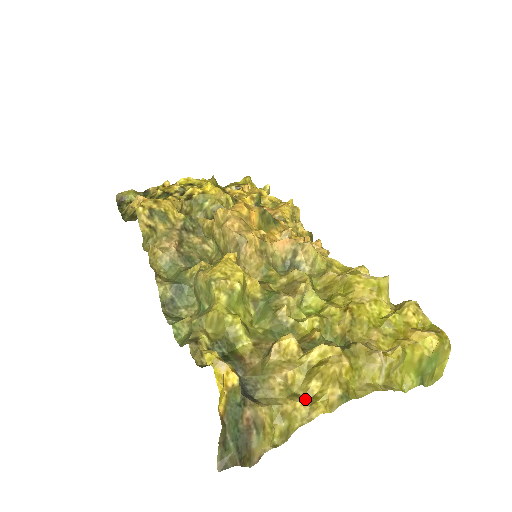
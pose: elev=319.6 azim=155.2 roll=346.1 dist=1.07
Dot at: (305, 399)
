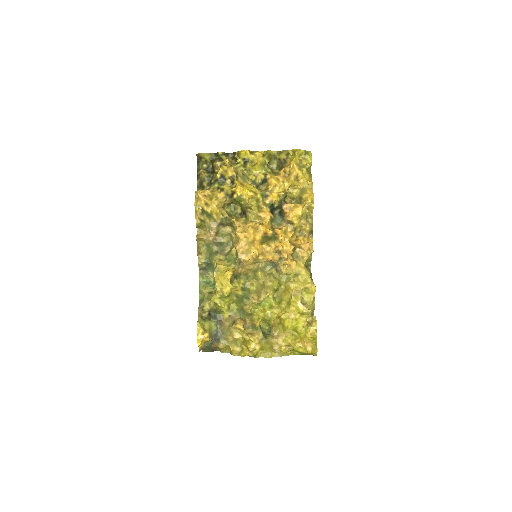
Dot at: (239, 348)
